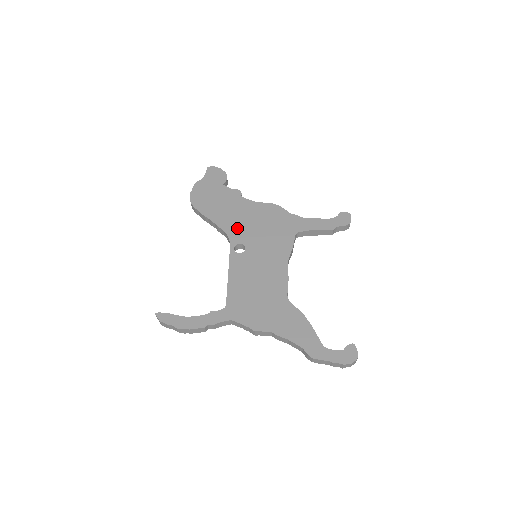
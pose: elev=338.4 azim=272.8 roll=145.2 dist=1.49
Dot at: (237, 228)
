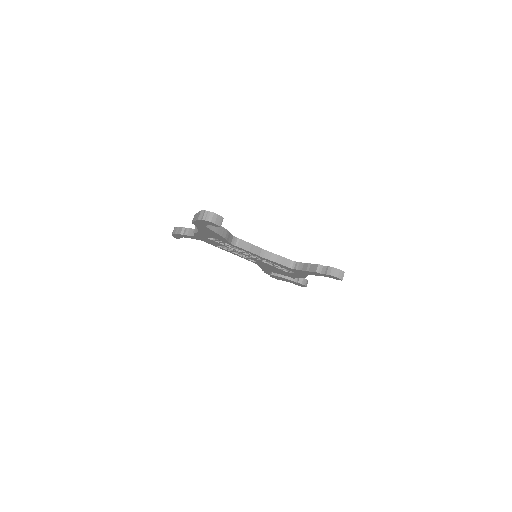
Dot at: occluded
